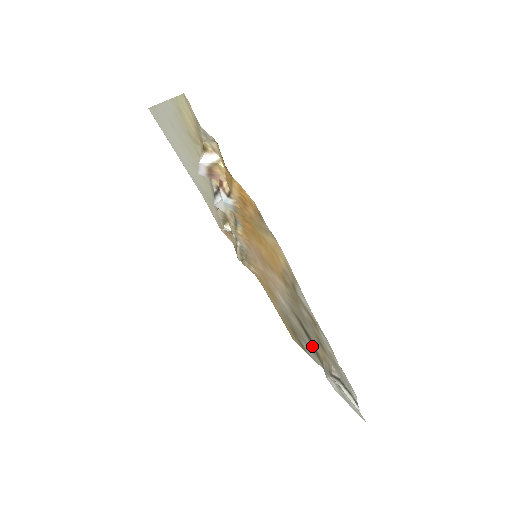
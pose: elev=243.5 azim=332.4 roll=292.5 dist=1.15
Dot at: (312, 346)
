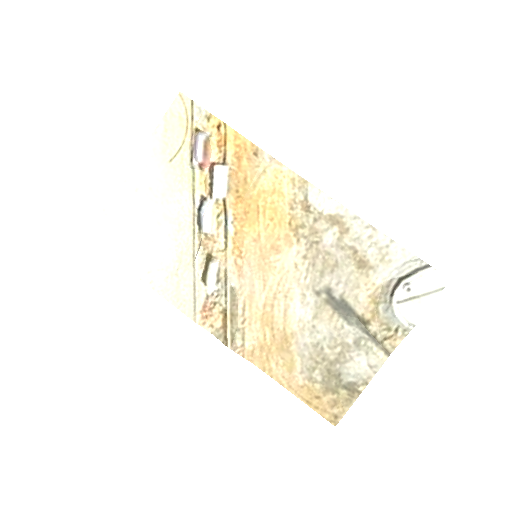
Dot at: (358, 330)
